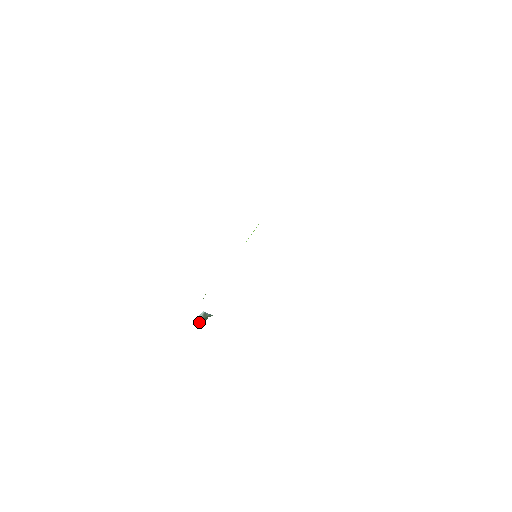
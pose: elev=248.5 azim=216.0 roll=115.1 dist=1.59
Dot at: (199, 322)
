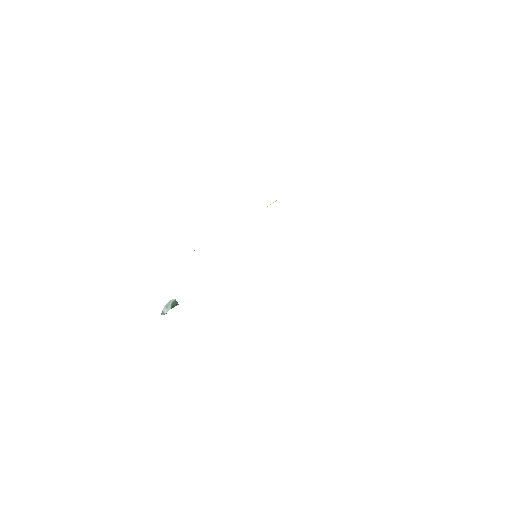
Dot at: (165, 309)
